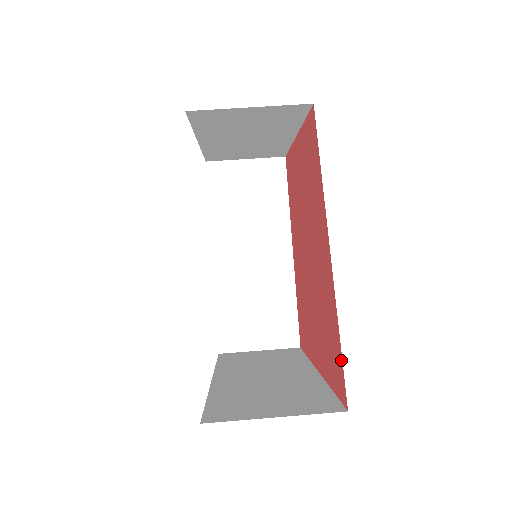
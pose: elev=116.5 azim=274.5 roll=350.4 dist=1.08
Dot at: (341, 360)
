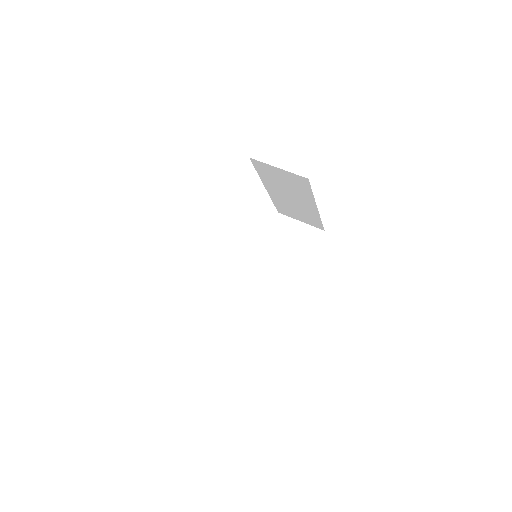
Dot at: occluded
